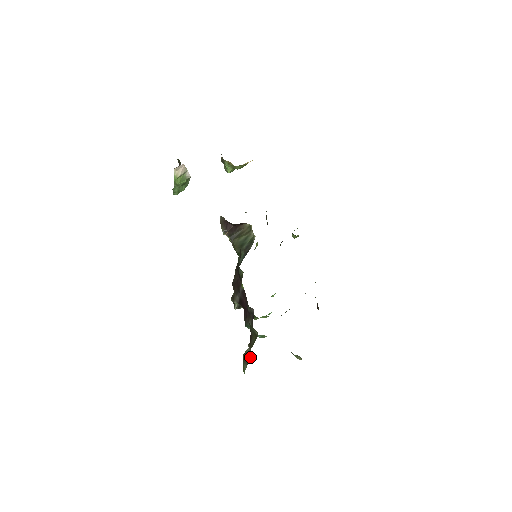
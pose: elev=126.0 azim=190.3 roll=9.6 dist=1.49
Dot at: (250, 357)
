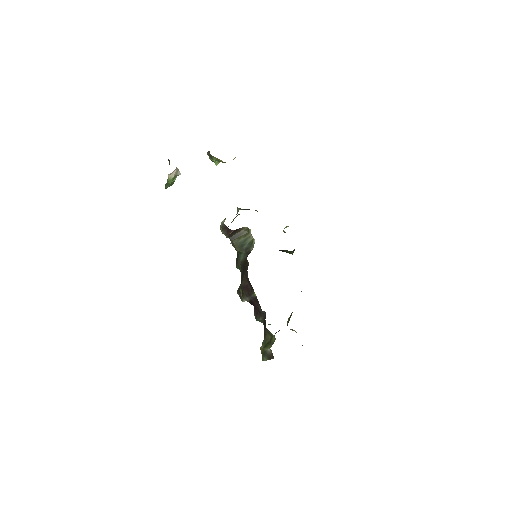
Dot at: (272, 357)
